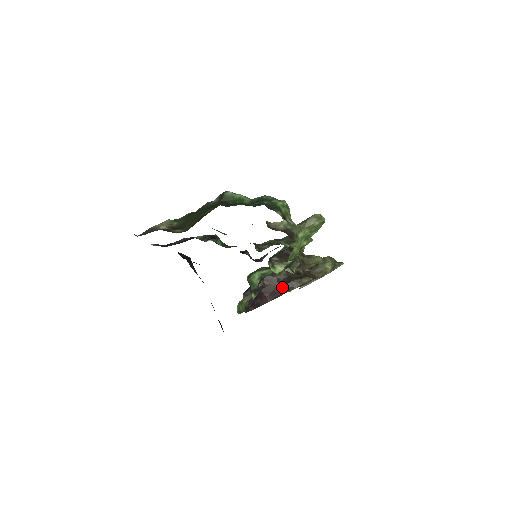
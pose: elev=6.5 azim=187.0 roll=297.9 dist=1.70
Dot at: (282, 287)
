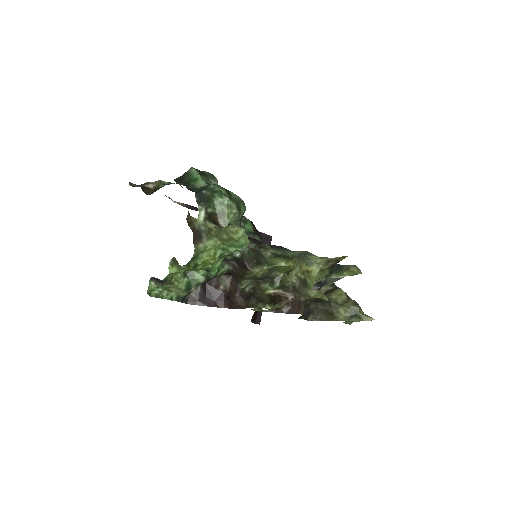
Dot at: (240, 300)
